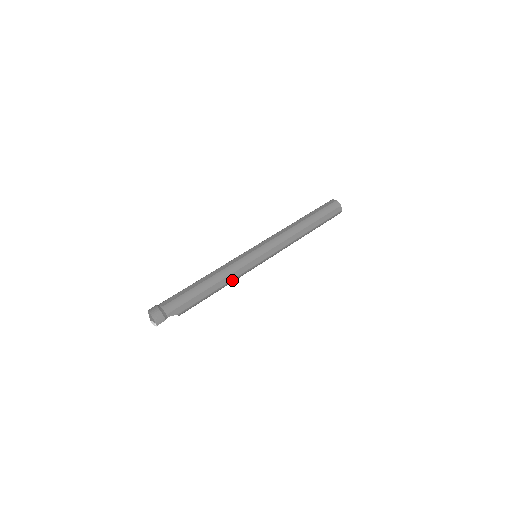
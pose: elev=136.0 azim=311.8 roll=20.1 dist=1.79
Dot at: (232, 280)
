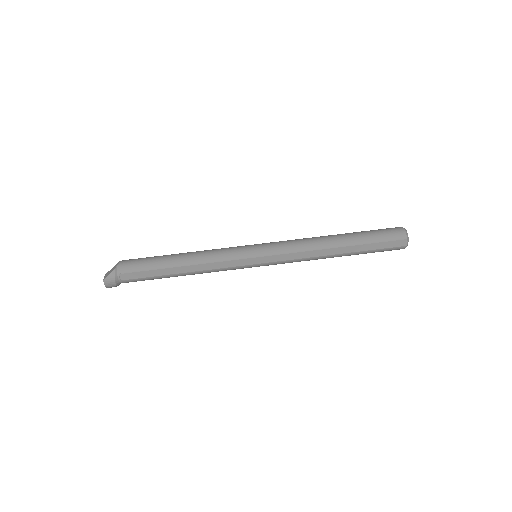
Dot at: occluded
